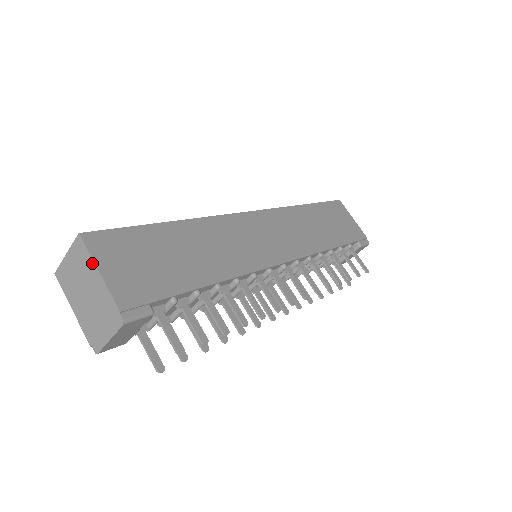
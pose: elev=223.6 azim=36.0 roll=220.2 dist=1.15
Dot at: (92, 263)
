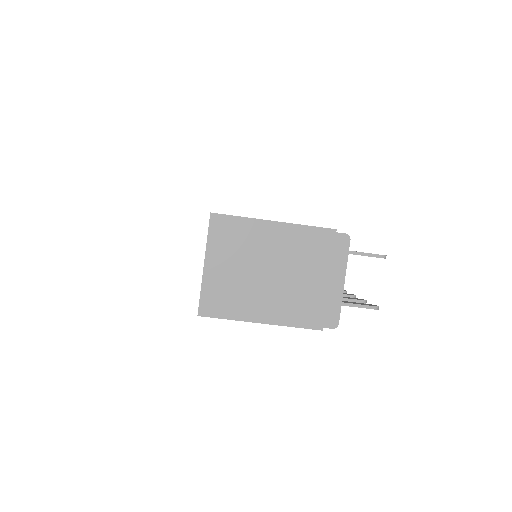
Dot at: (257, 223)
